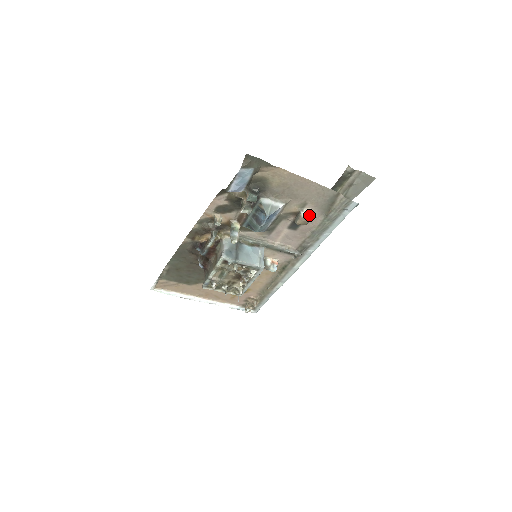
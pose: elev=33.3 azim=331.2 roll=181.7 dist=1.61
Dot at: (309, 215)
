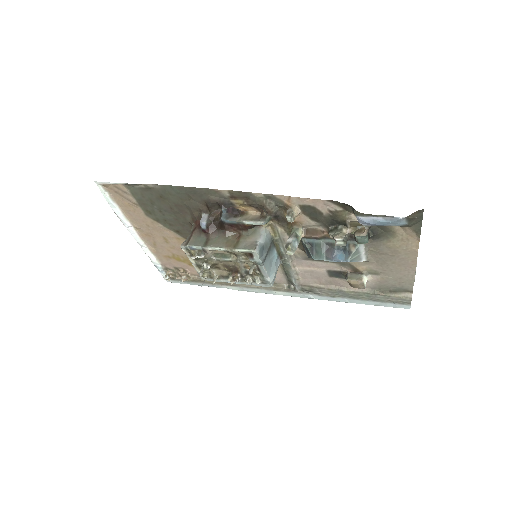
Dot at: (365, 282)
